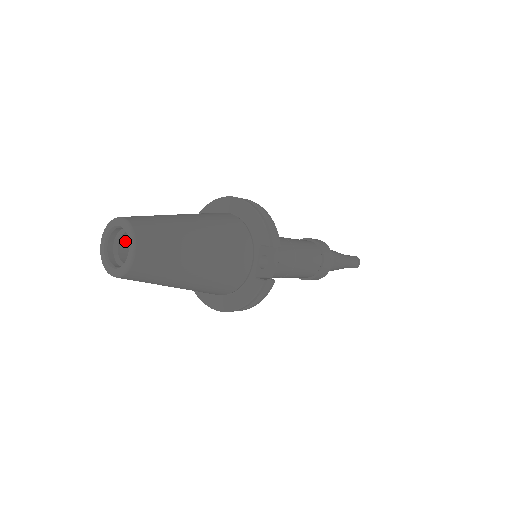
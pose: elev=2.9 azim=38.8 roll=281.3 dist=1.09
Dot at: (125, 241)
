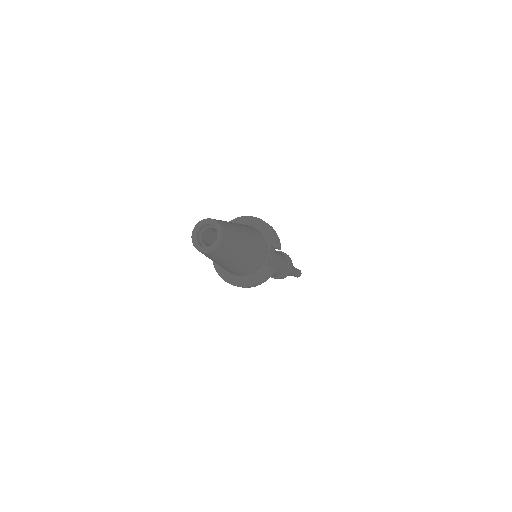
Dot at: (205, 233)
